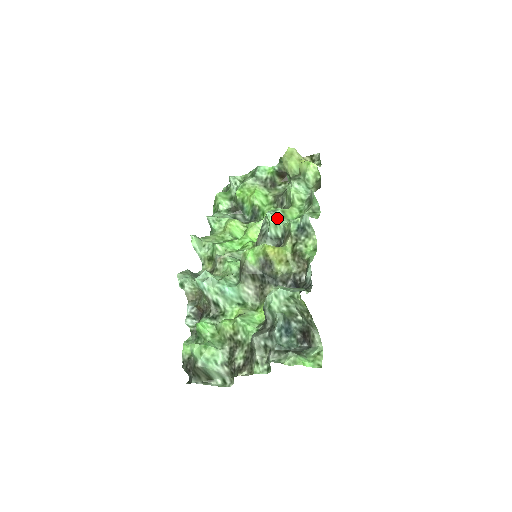
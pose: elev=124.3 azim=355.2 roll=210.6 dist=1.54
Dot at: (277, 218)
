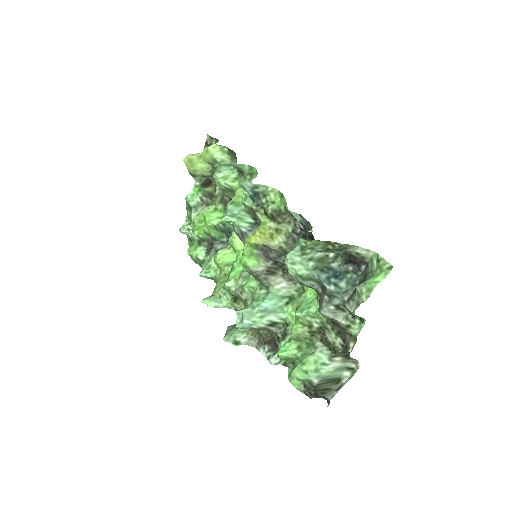
Dot at: (233, 213)
